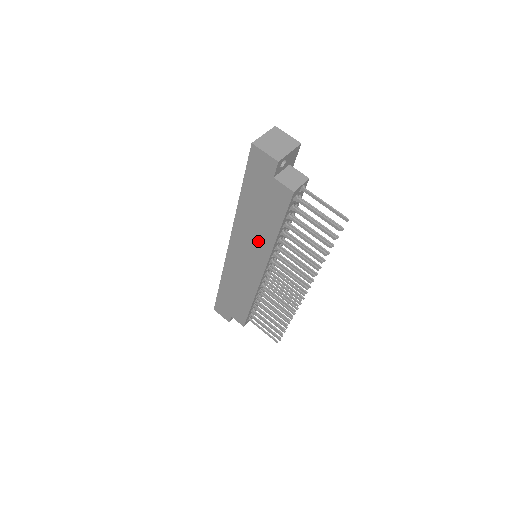
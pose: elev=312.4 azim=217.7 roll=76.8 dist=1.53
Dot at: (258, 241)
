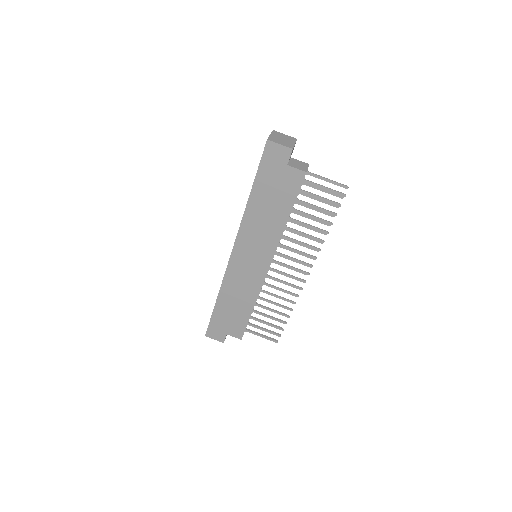
Dot at: (266, 233)
